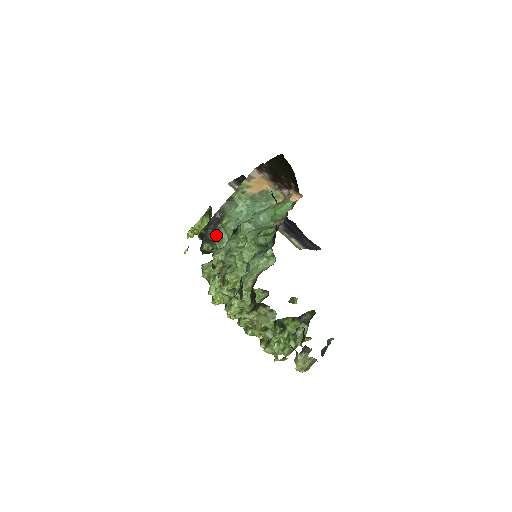
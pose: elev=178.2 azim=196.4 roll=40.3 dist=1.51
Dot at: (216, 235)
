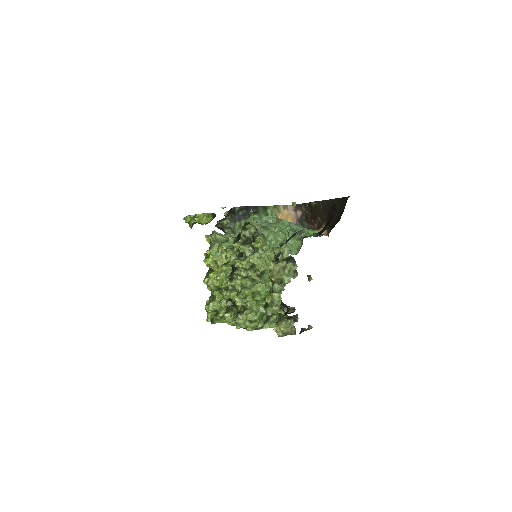
Dot at: (240, 220)
